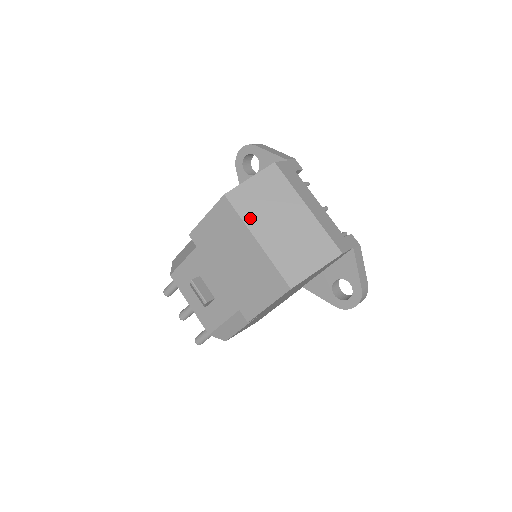
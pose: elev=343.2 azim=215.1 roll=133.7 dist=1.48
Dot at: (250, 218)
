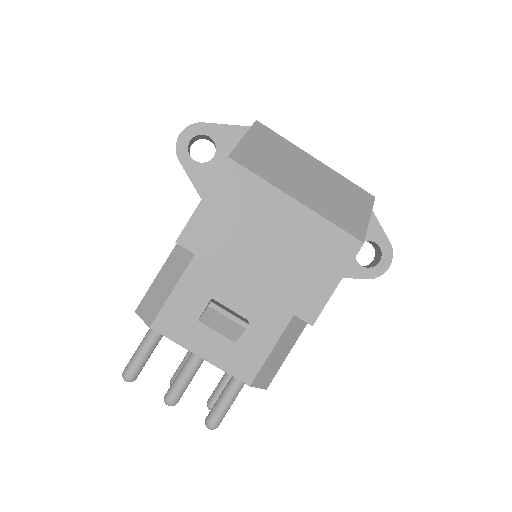
Dot at: (273, 178)
